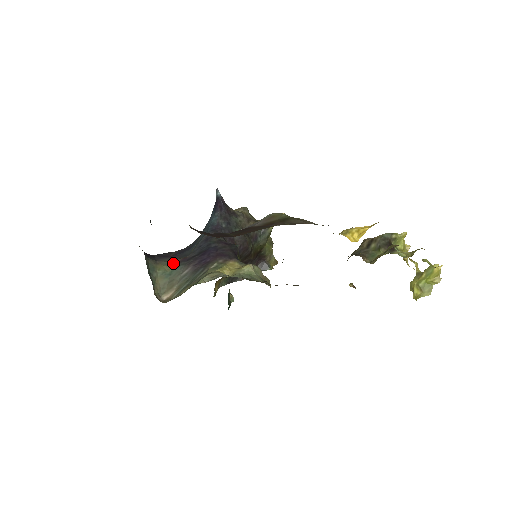
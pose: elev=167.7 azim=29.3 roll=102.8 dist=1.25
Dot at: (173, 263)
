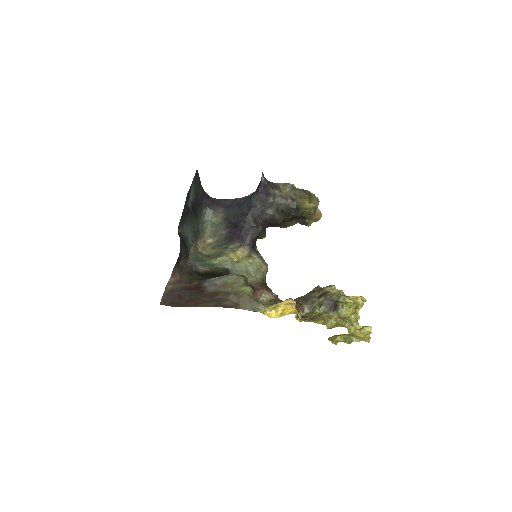
Dot at: (222, 217)
